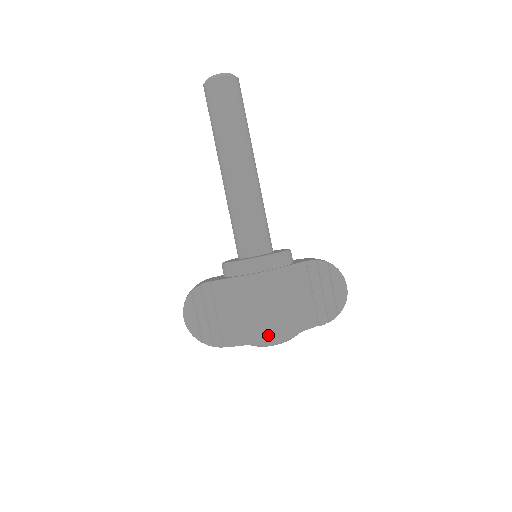
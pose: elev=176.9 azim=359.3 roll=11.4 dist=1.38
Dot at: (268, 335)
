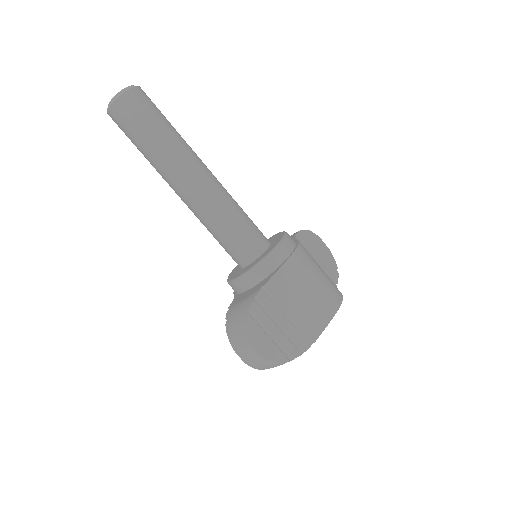
Dot at: (335, 303)
